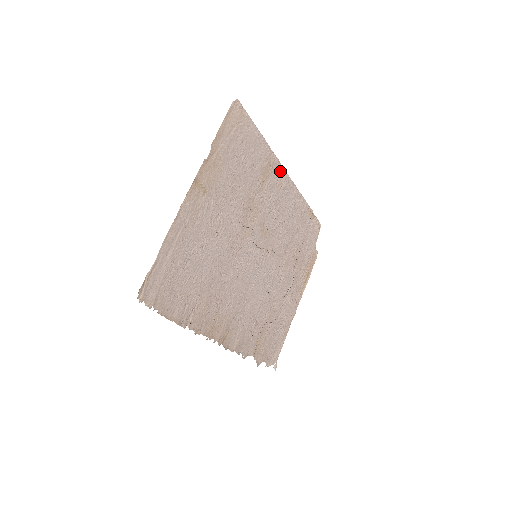
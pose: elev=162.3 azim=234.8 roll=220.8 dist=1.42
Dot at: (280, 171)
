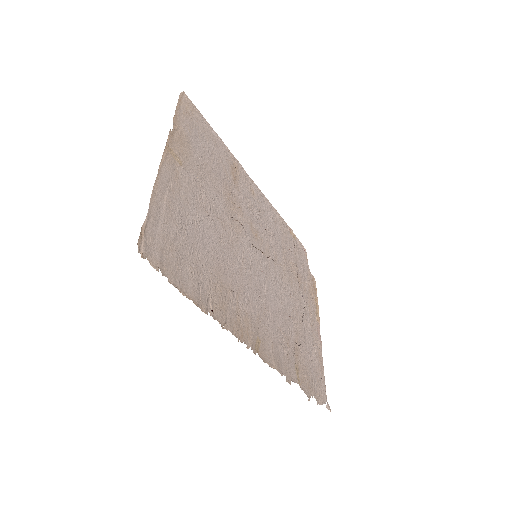
Dot at: (247, 178)
